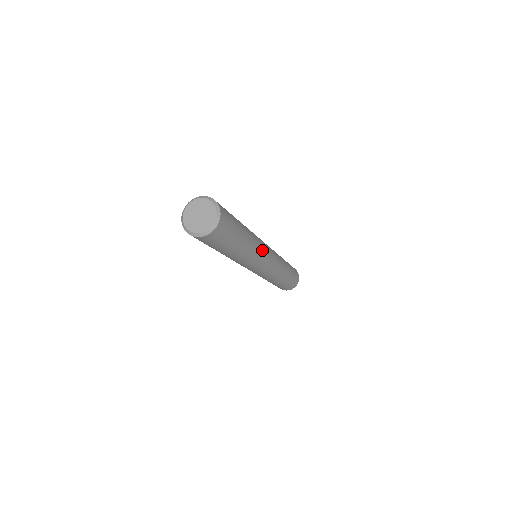
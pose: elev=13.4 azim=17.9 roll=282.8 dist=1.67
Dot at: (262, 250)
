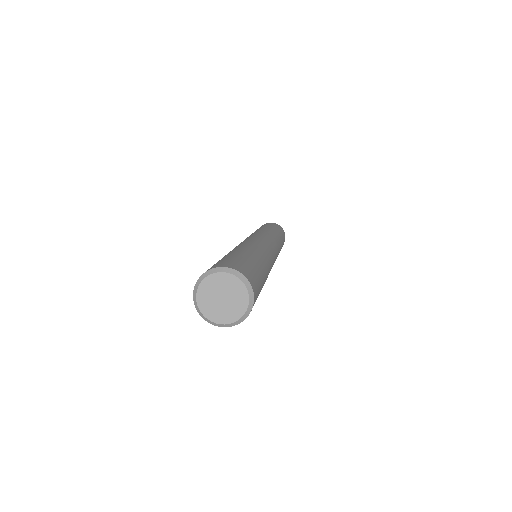
Dot at: occluded
